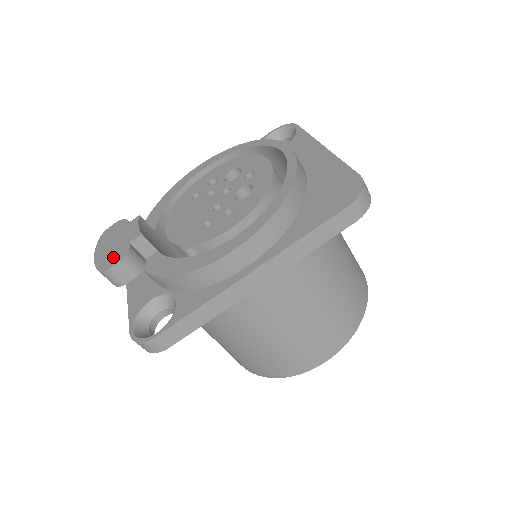
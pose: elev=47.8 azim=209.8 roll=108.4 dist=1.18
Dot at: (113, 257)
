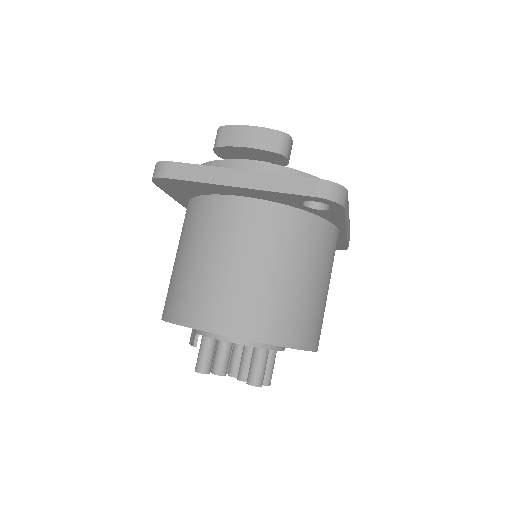
Dot at: occluded
